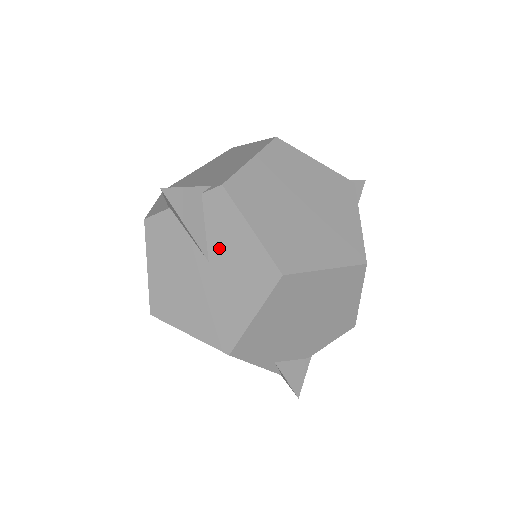
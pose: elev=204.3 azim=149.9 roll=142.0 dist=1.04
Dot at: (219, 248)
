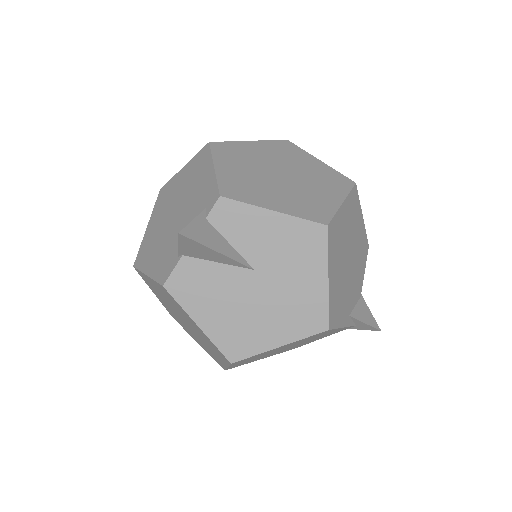
Dot at: (256, 250)
